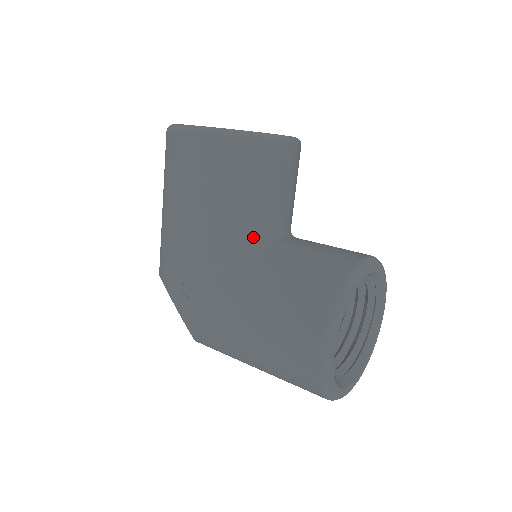
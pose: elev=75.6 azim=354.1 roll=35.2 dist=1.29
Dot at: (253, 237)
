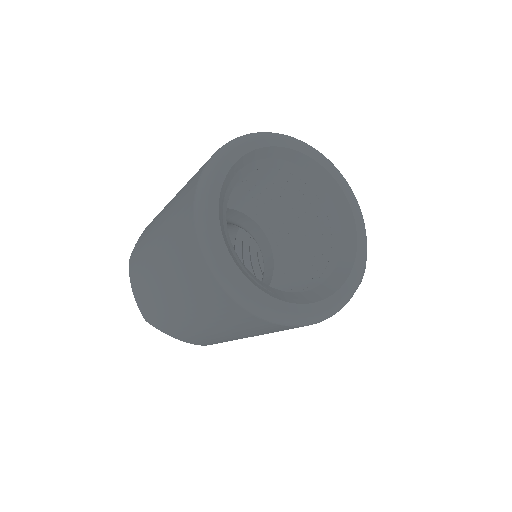
Dot at: occluded
